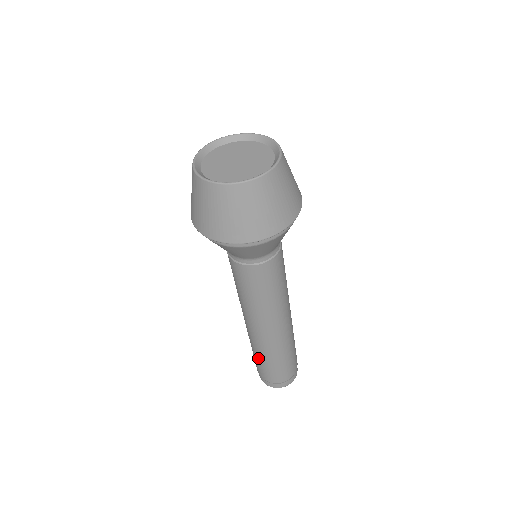
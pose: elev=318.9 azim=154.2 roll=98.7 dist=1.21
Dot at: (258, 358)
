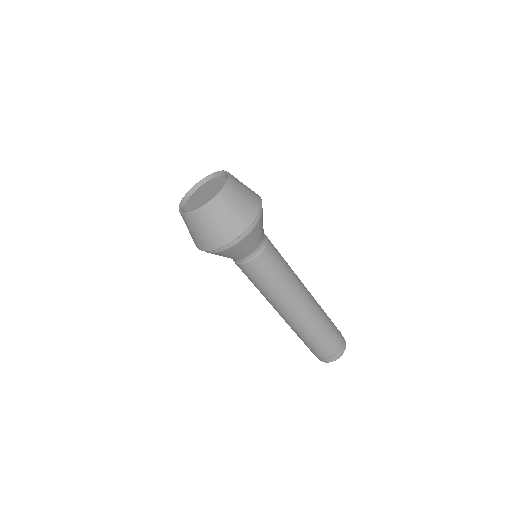
Dot at: occluded
